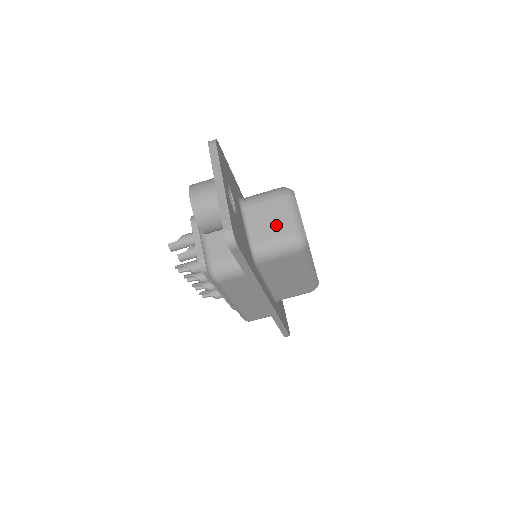
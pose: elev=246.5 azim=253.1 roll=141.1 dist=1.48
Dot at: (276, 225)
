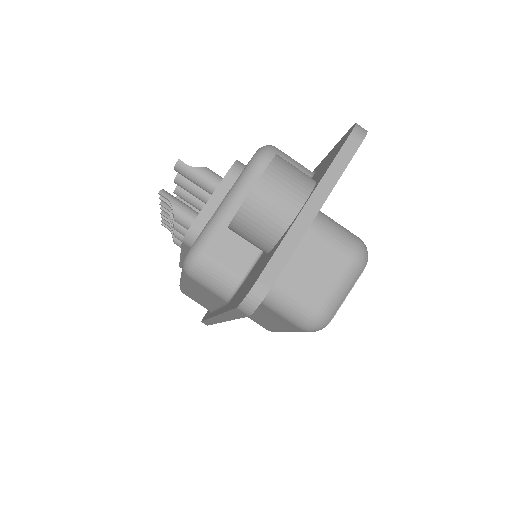
Dot at: (313, 283)
